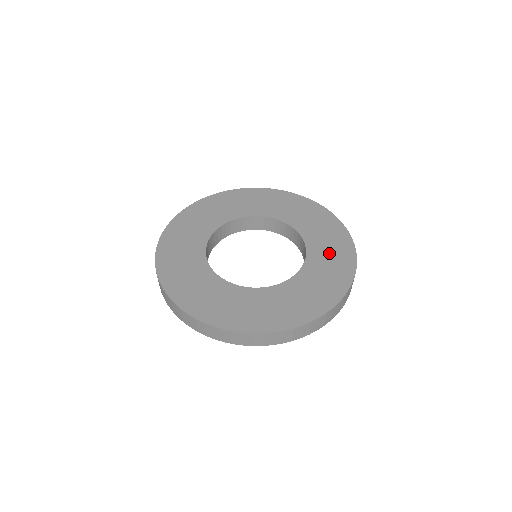
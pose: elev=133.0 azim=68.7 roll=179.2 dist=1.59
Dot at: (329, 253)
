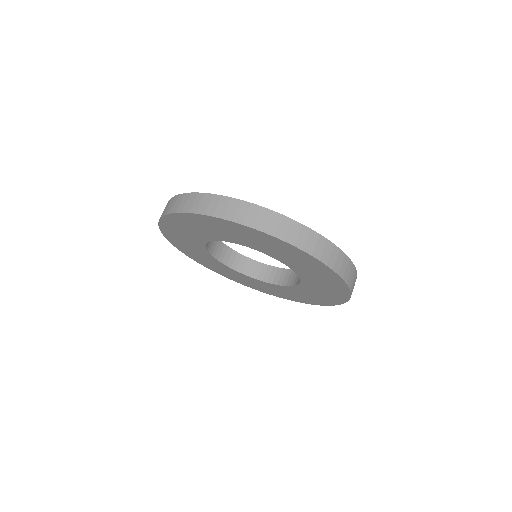
Dot at: occluded
